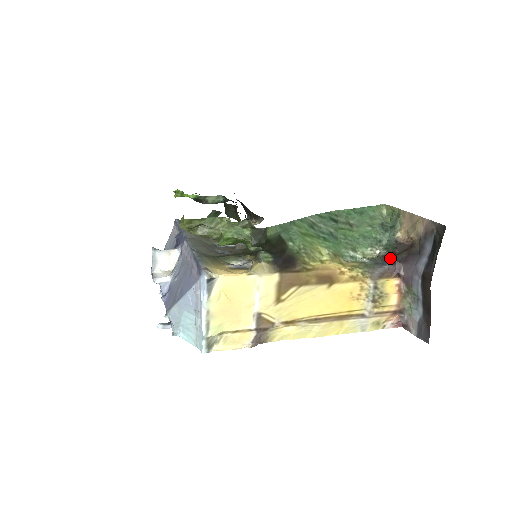
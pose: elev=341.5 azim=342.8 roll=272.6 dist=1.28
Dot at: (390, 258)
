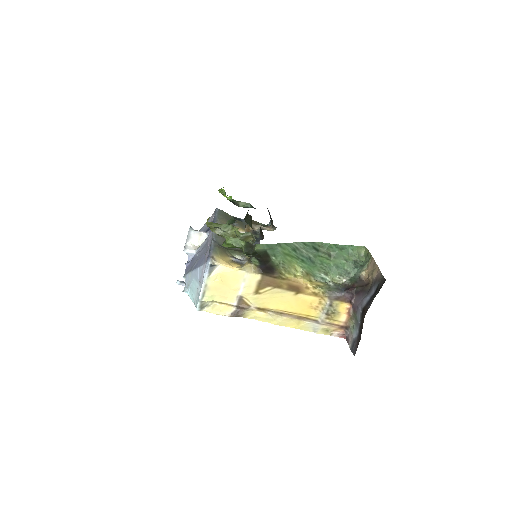
Dot at: (349, 288)
